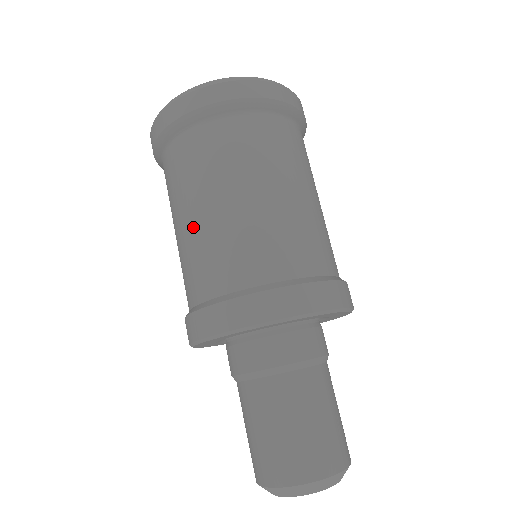
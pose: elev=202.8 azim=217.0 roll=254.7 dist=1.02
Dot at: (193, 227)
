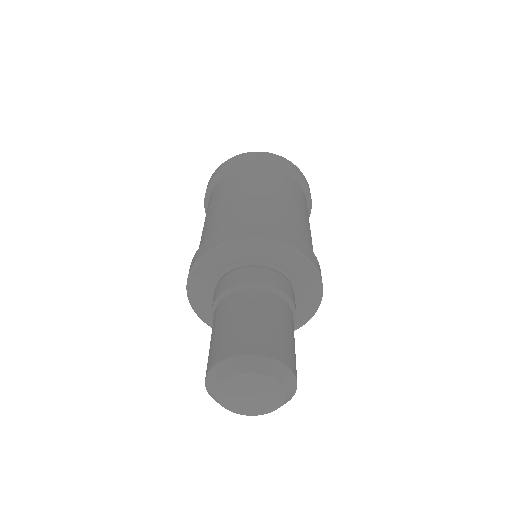
Dot at: (206, 221)
